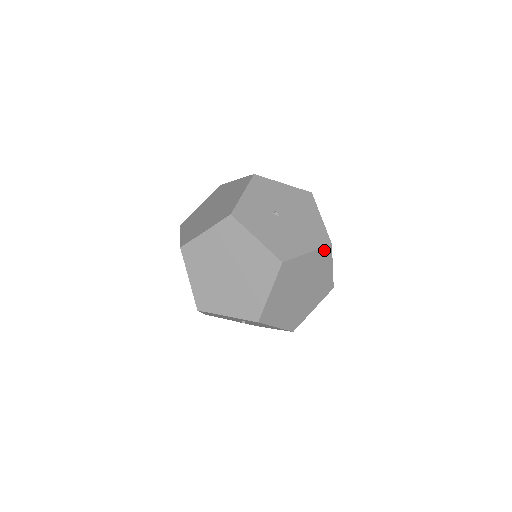
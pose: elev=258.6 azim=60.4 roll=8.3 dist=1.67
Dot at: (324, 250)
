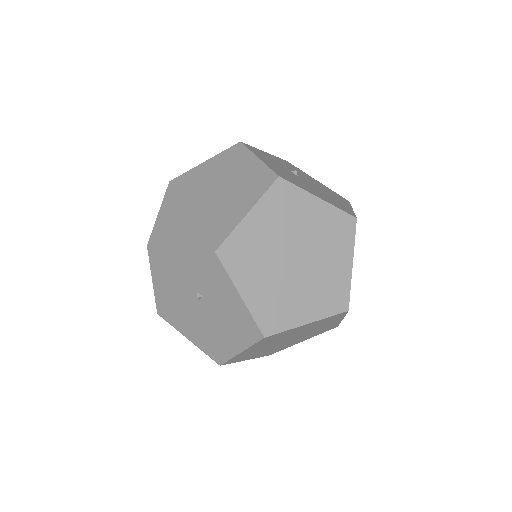
Dot at: (344, 218)
